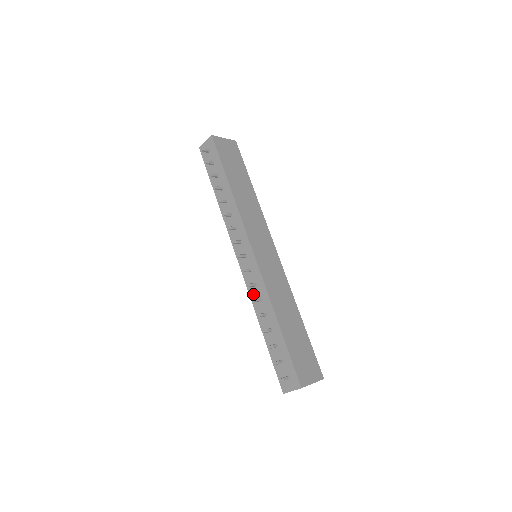
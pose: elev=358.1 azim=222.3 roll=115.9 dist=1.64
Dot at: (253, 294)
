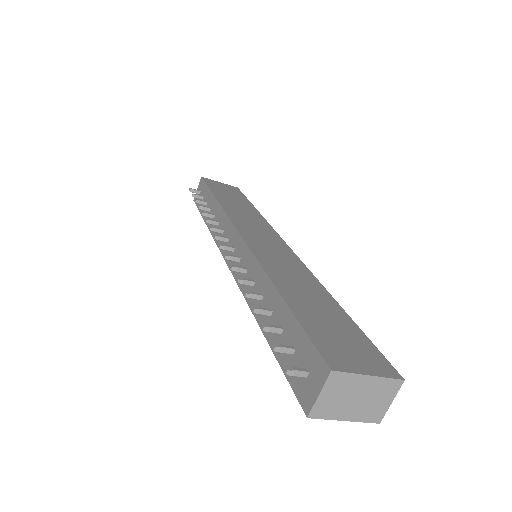
Dot at: (245, 286)
